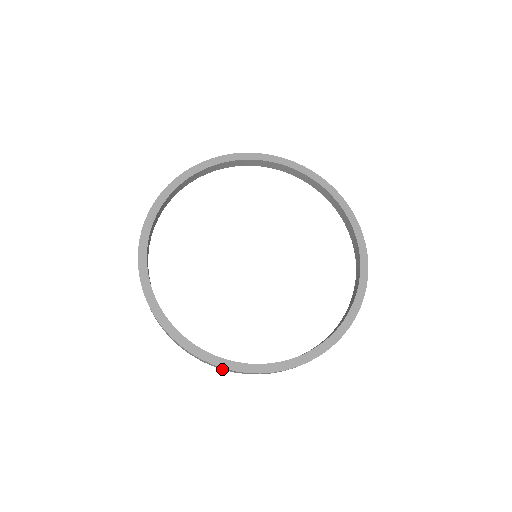
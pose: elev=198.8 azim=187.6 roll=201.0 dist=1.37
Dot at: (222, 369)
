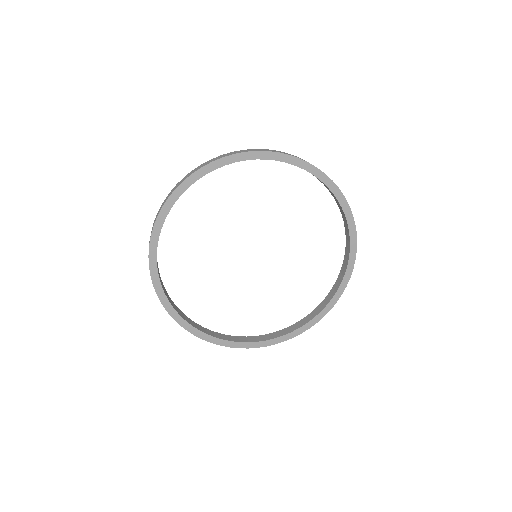
Dot at: occluded
